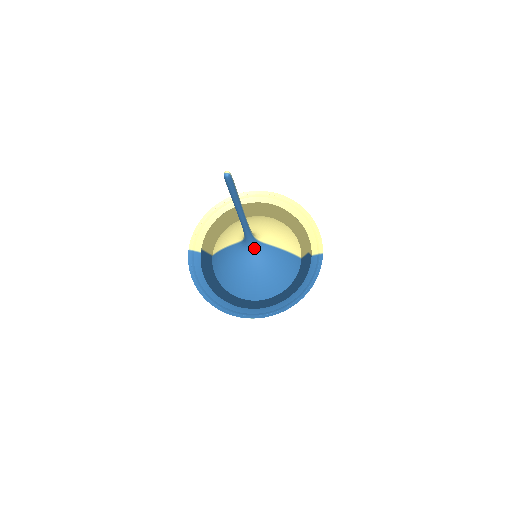
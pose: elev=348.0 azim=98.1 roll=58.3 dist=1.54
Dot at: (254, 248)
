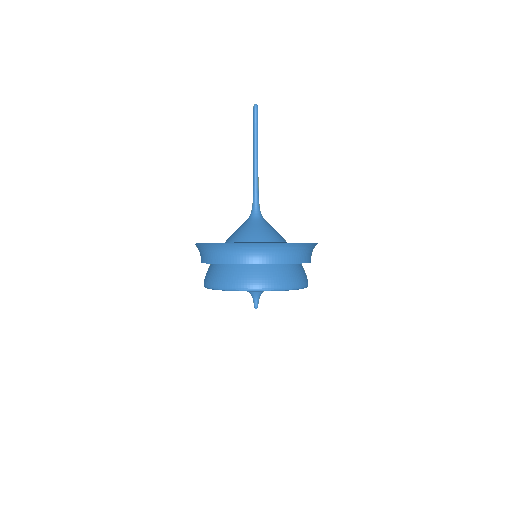
Dot at: (259, 217)
